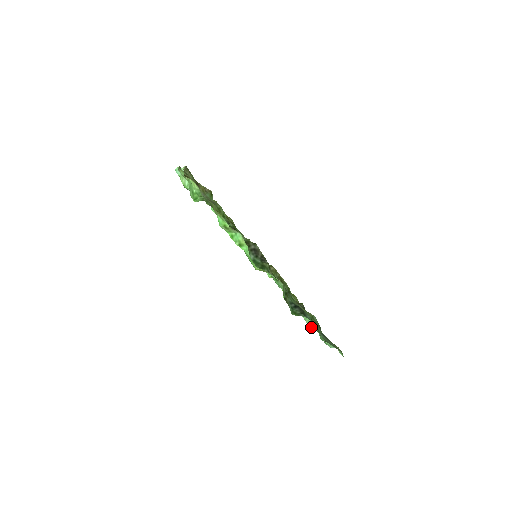
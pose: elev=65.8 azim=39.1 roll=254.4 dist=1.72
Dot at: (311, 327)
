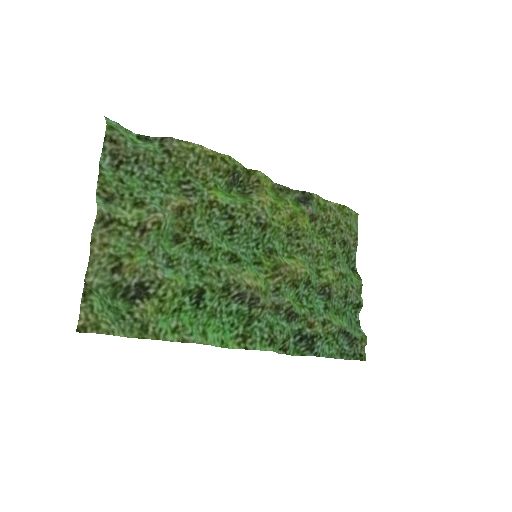
Dot at: (352, 272)
